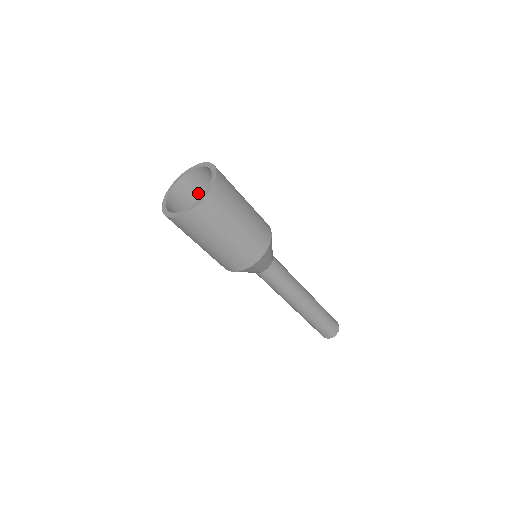
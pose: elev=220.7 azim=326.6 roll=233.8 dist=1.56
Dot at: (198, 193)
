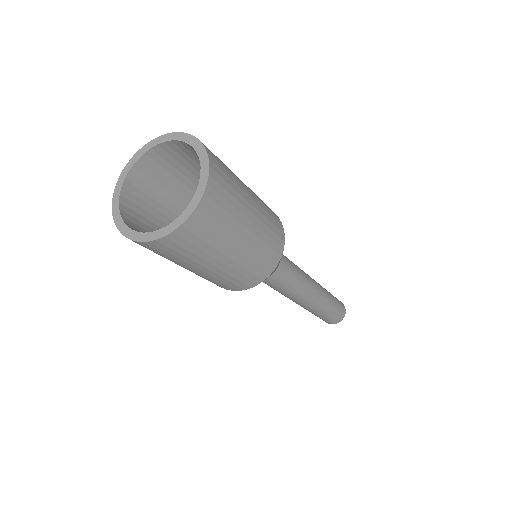
Dot at: occluded
